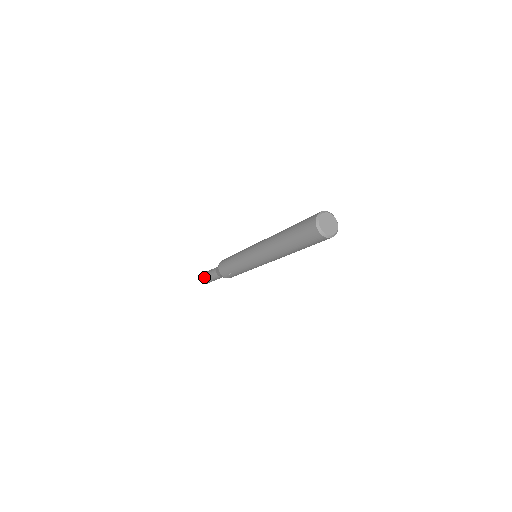
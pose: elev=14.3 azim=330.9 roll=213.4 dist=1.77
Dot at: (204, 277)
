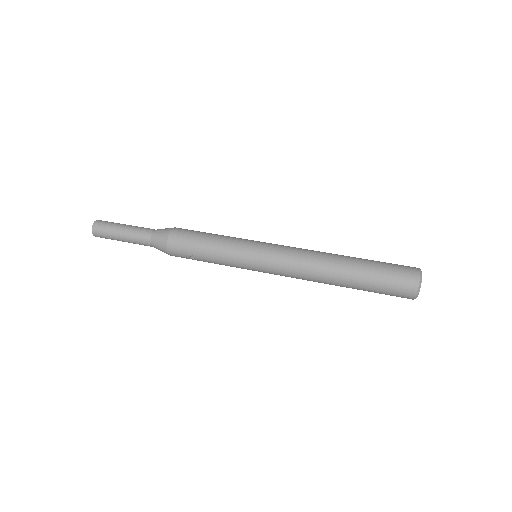
Dot at: (109, 232)
